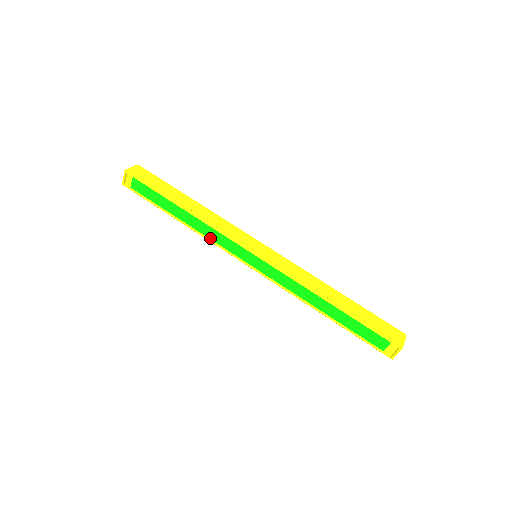
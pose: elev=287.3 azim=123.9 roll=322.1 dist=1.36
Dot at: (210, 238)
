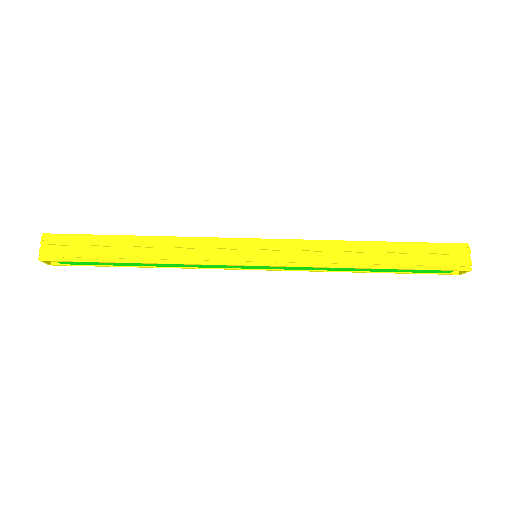
Dot at: (193, 267)
